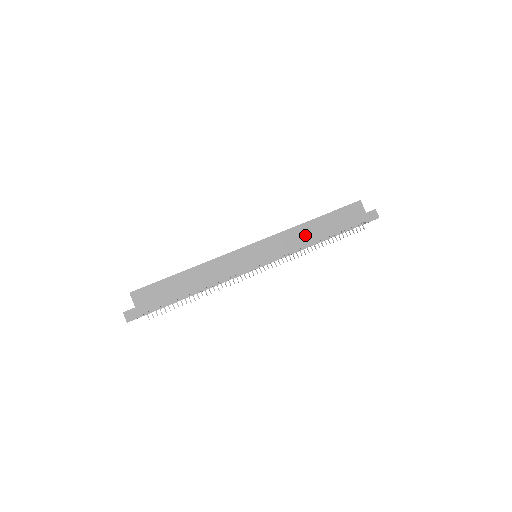
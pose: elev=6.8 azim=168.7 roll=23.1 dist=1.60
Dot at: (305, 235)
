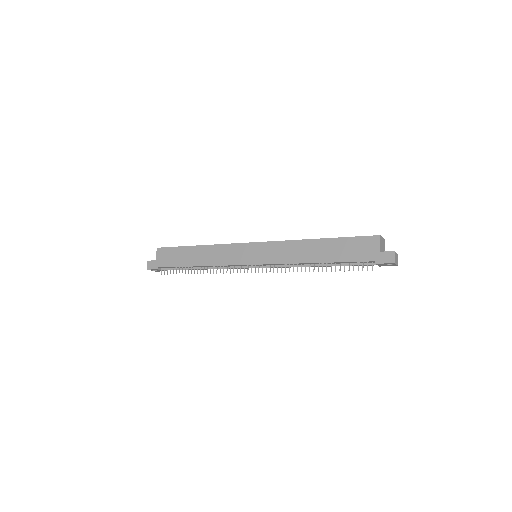
Dot at: (303, 252)
